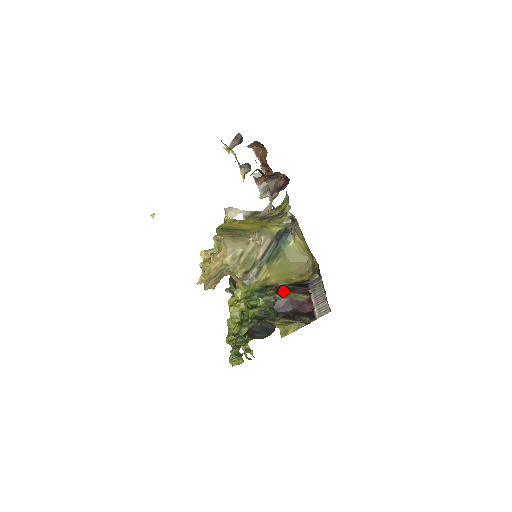
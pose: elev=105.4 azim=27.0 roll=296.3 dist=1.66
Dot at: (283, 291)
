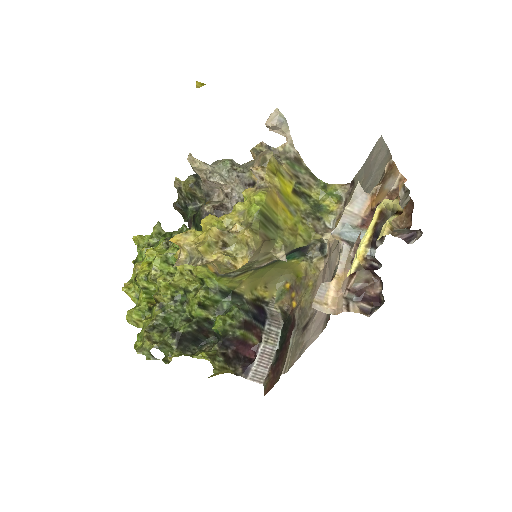
Dot at: (246, 329)
